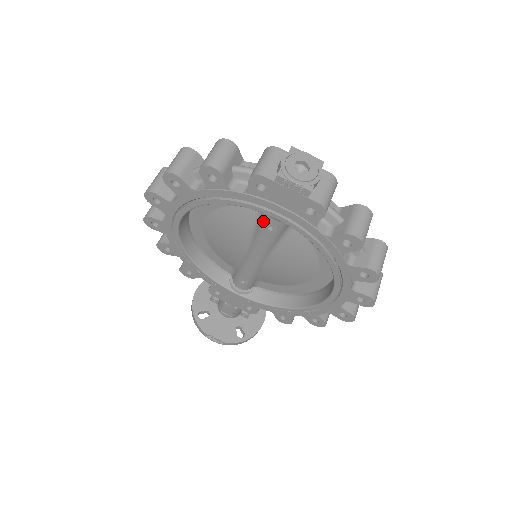
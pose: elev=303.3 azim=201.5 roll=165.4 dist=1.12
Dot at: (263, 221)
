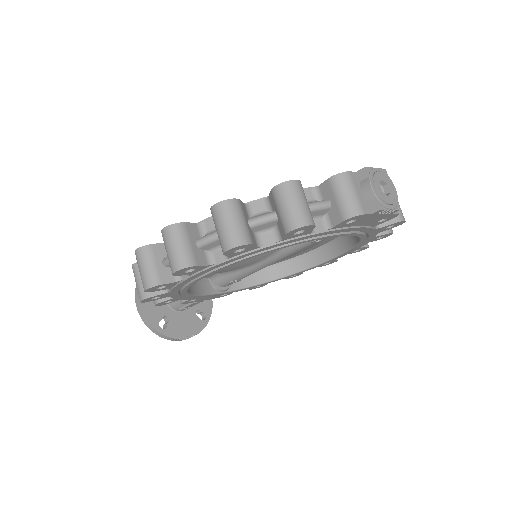
Dot at: occluded
